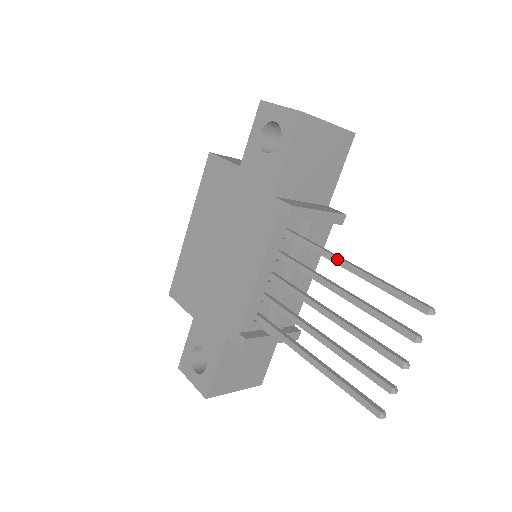
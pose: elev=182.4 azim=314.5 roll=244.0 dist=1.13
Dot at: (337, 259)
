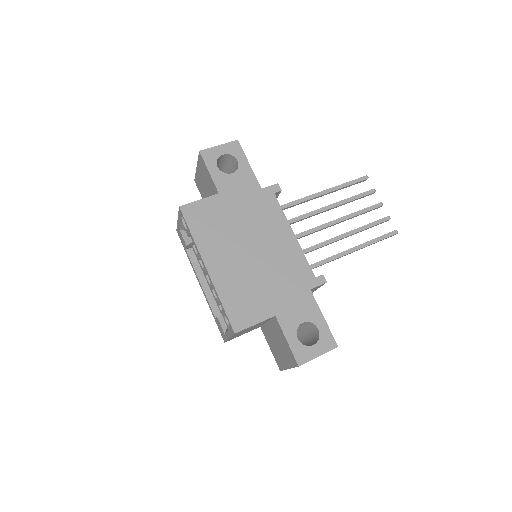
Dot at: (316, 194)
